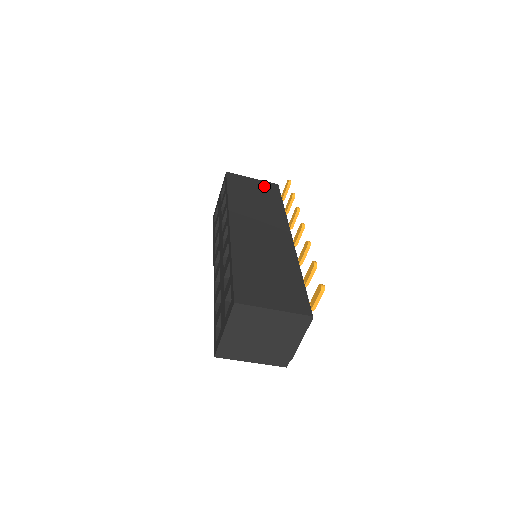
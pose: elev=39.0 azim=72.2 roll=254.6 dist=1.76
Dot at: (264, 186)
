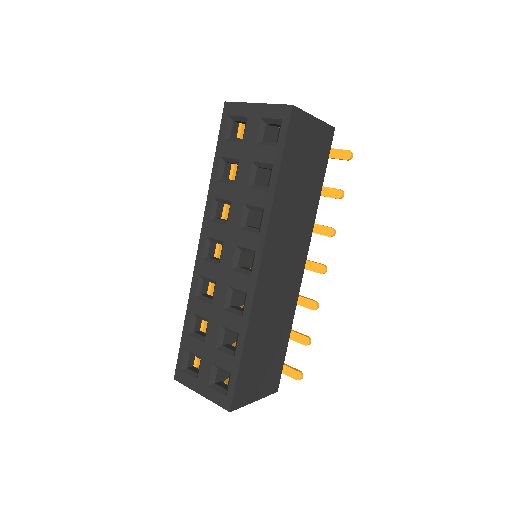
Dot at: (320, 141)
